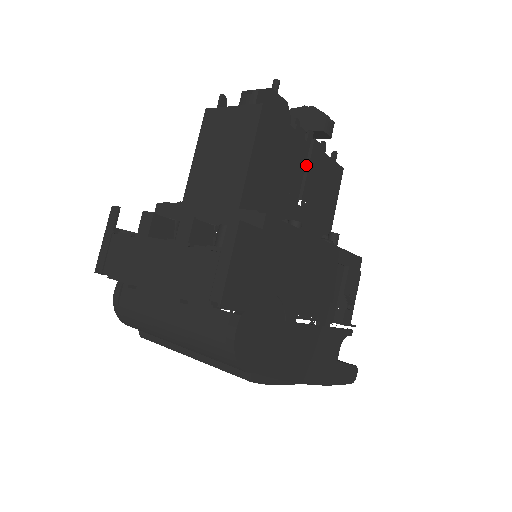
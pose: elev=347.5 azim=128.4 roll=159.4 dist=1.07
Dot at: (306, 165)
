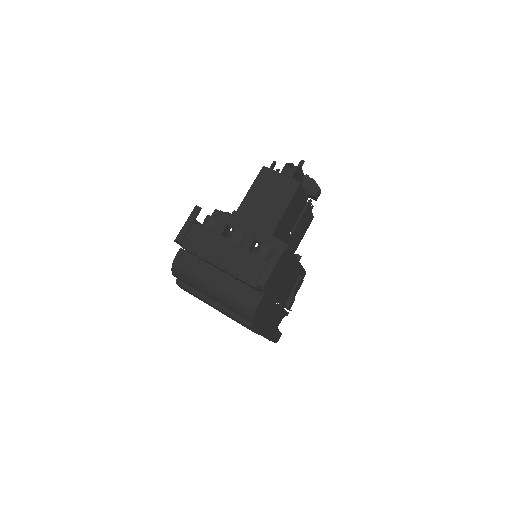
Dot at: (301, 214)
